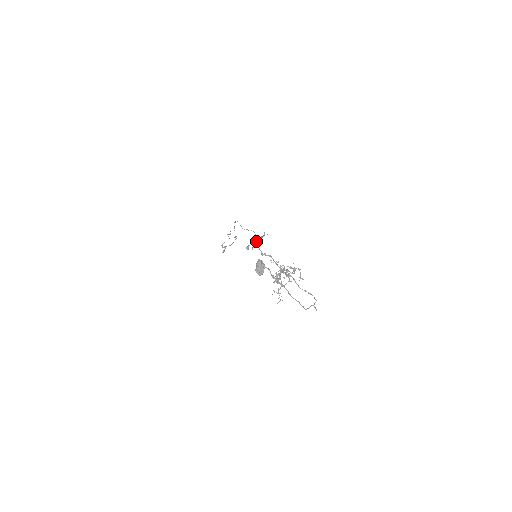
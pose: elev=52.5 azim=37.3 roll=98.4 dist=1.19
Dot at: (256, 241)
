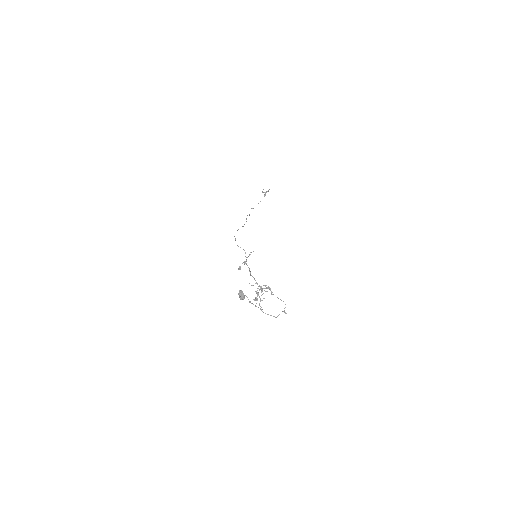
Dot at: (245, 261)
